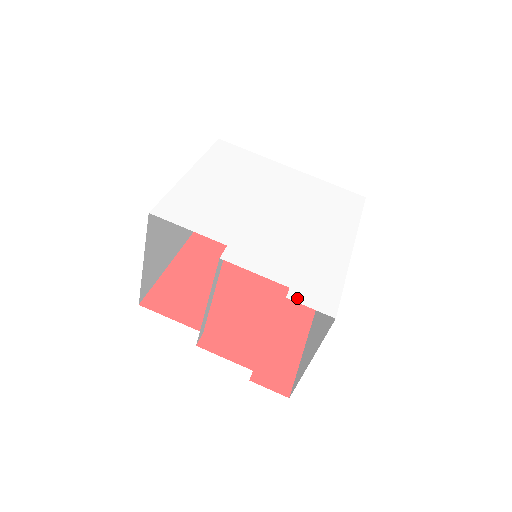
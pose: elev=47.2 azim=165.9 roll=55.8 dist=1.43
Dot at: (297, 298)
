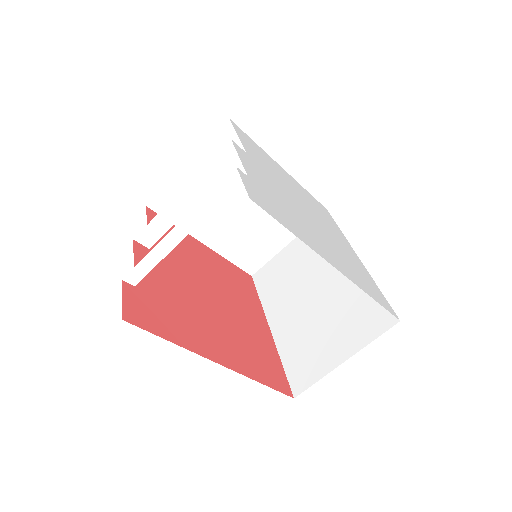
Dot at: (243, 176)
